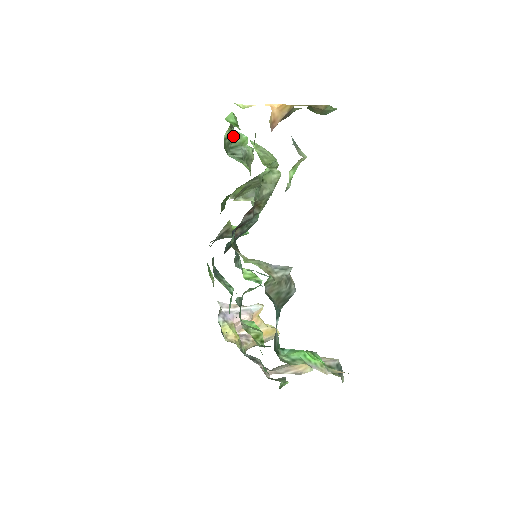
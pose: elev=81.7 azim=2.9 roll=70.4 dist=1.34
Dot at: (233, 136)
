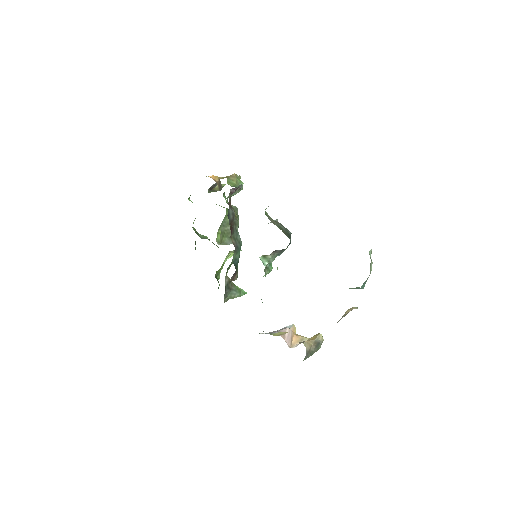
Dot at: (198, 233)
